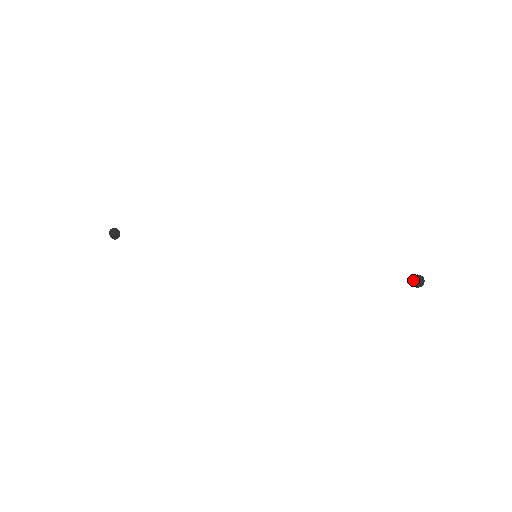
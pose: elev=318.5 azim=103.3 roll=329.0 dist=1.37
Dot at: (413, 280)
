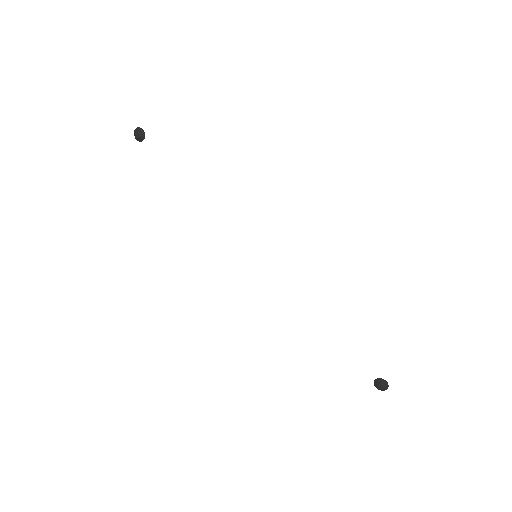
Dot at: (377, 382)
